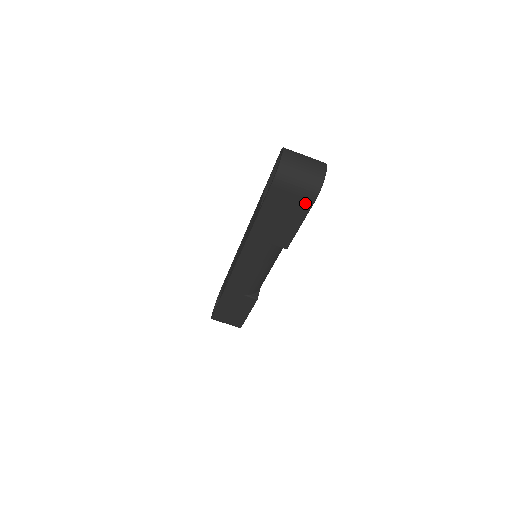
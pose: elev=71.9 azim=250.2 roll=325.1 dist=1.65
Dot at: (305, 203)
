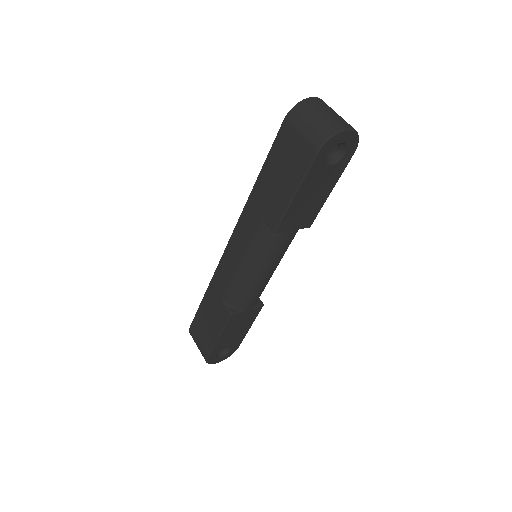
Dot at: (307, 155)
